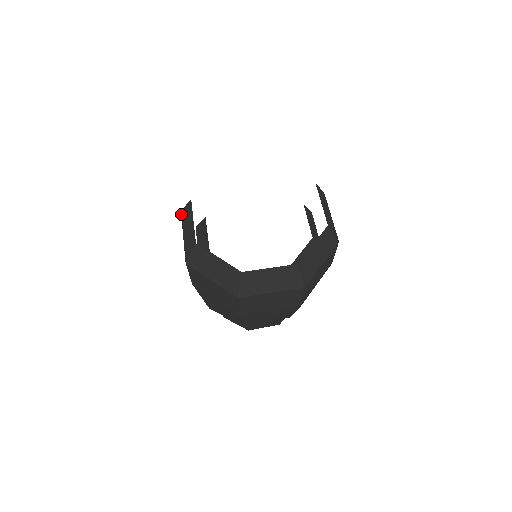
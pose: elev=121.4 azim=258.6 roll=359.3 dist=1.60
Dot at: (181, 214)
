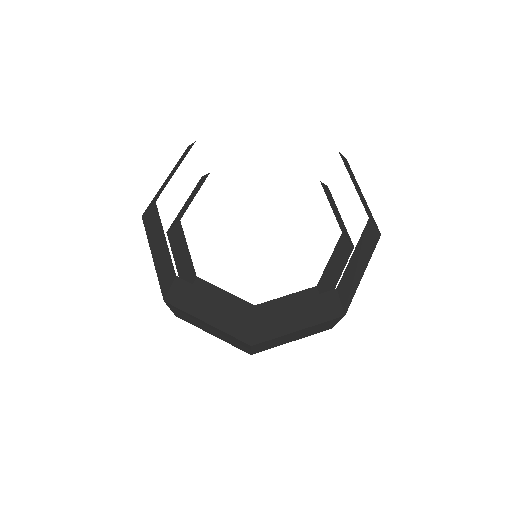
Dot at: (143, 222)
